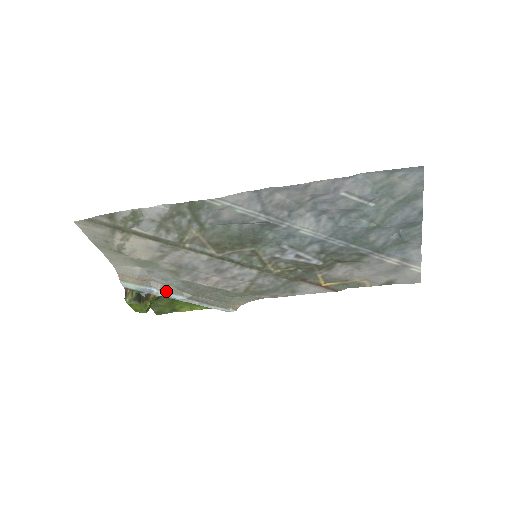
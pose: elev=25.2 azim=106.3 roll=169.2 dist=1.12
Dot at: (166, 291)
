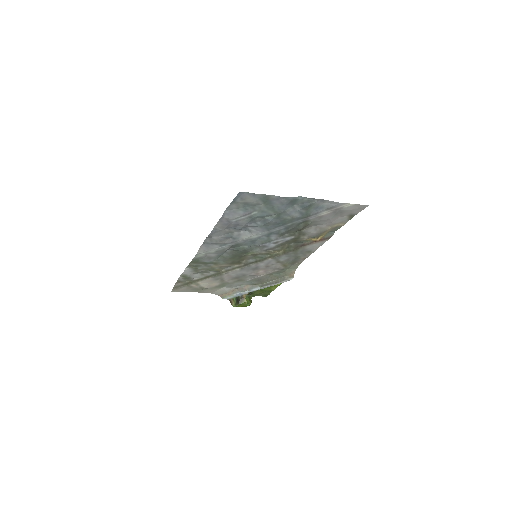
Dot at: (248, 290)
